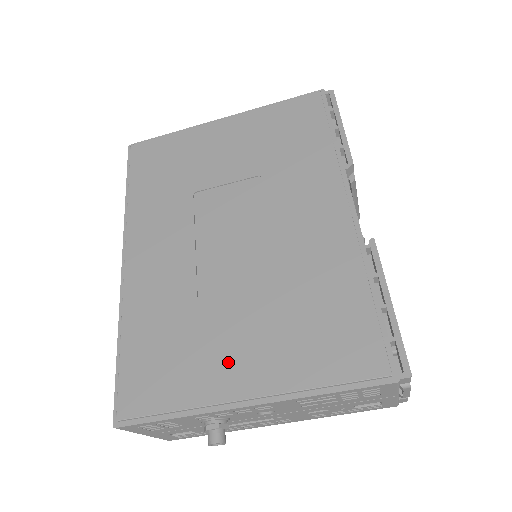
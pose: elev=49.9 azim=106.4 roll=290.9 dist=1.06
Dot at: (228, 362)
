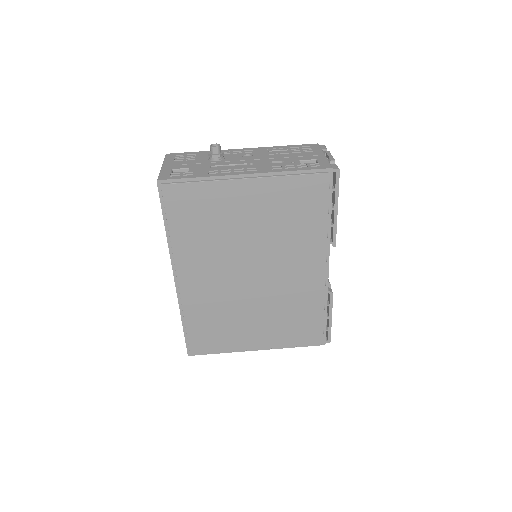
Dot at: occluded
